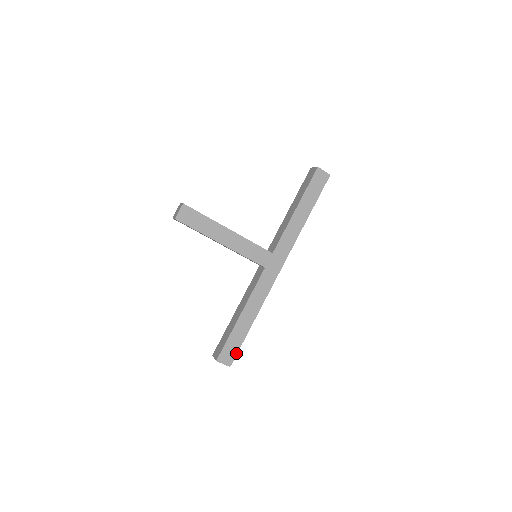
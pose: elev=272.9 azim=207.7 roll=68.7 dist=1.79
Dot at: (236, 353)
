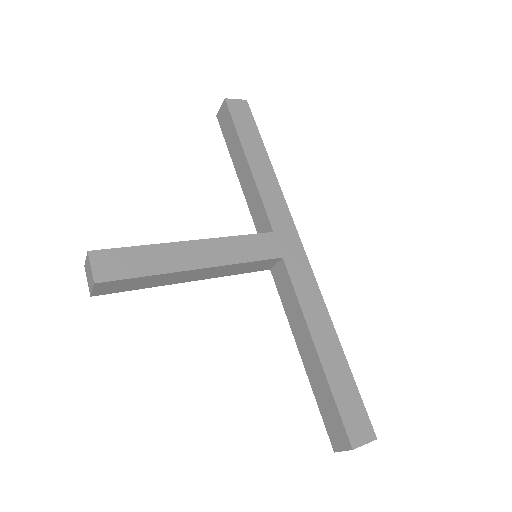
Dot at: (364, 410)
